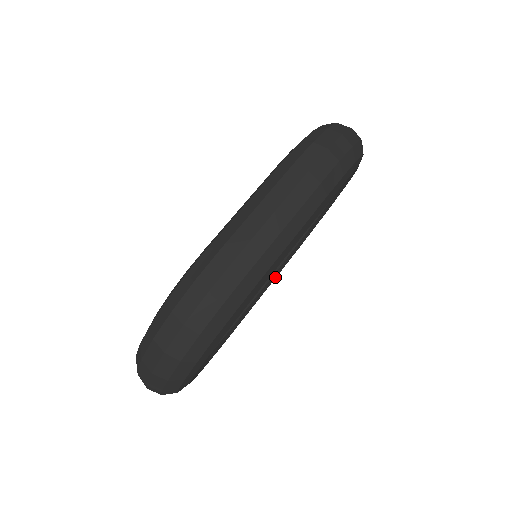
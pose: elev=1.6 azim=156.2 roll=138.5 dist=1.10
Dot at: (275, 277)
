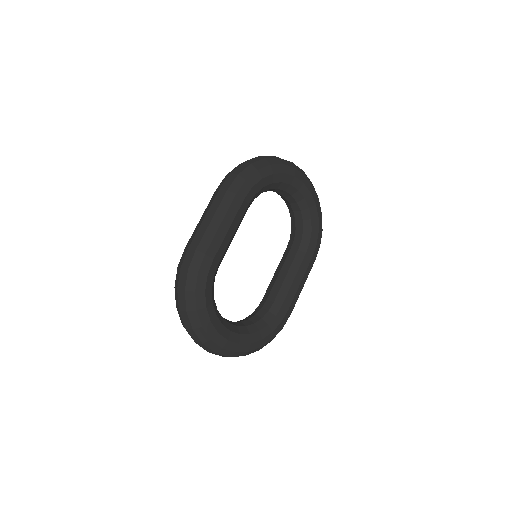
Dot at: (304, 272)
